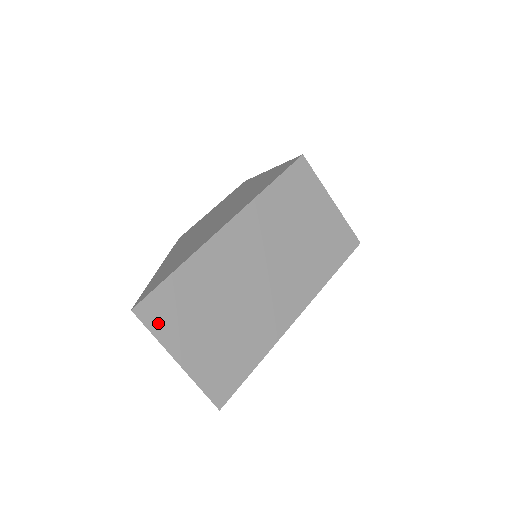
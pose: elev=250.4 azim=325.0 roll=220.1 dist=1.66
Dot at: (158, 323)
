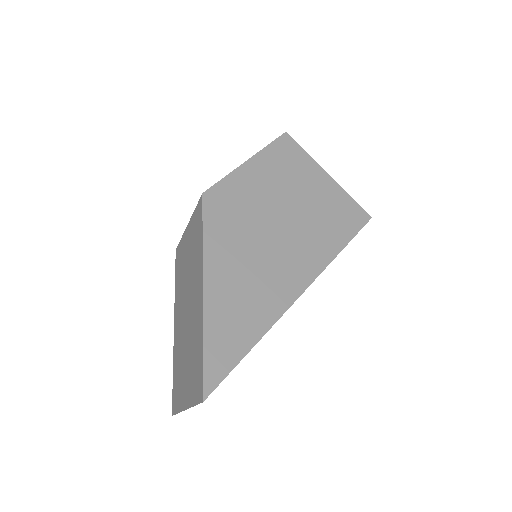
Dot at: occluded
